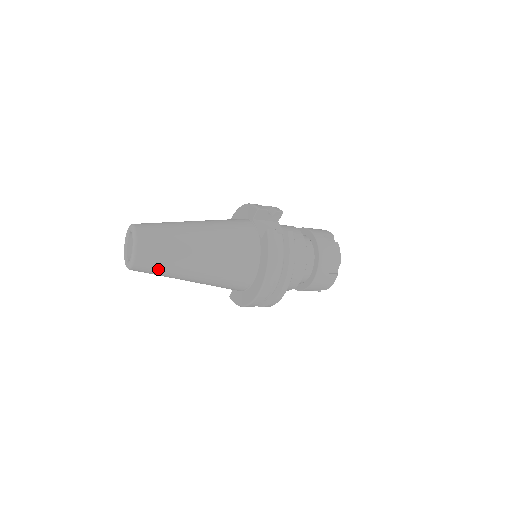
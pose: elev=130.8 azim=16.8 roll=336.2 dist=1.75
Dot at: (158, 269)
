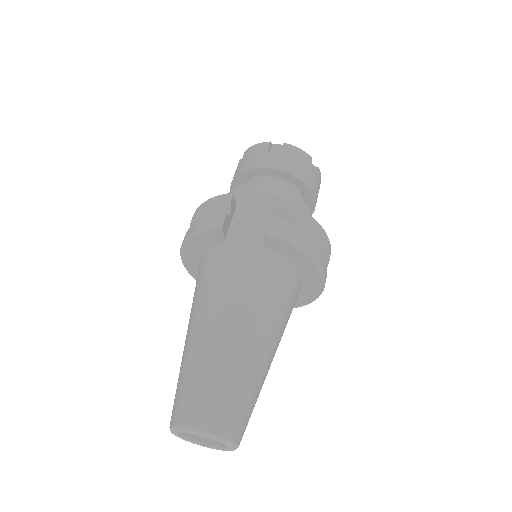
Dot at: (252, 410)
